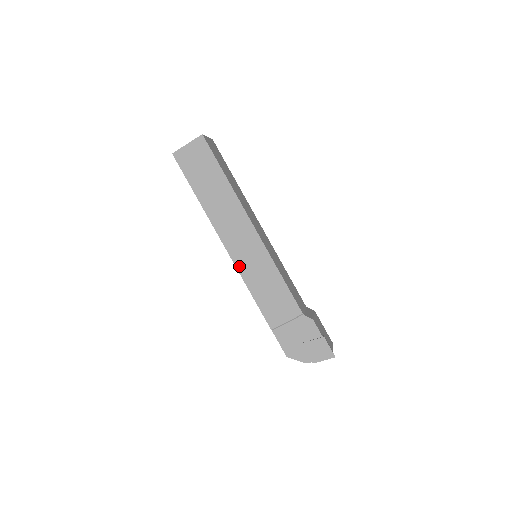
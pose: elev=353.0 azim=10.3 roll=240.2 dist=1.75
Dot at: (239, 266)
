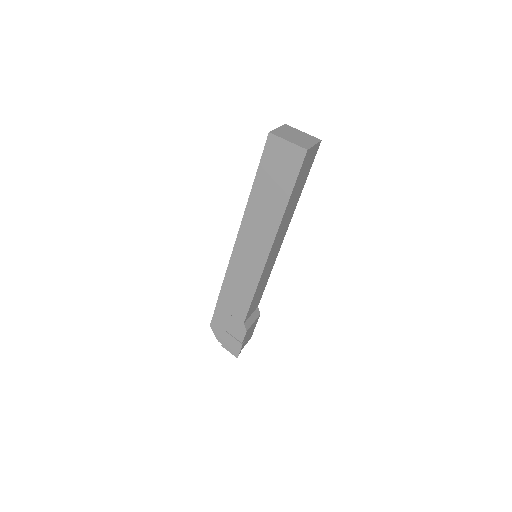
Dot at: (234, 256)
